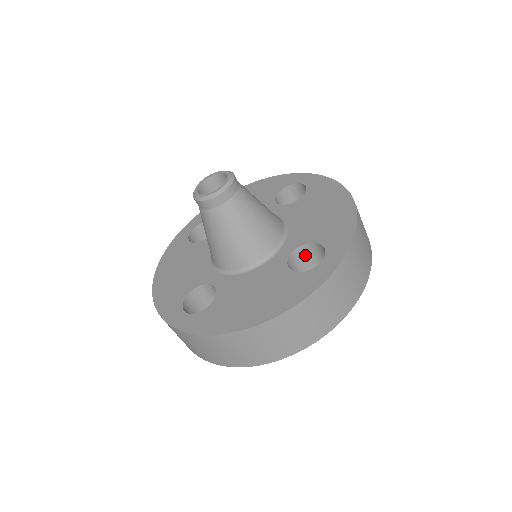
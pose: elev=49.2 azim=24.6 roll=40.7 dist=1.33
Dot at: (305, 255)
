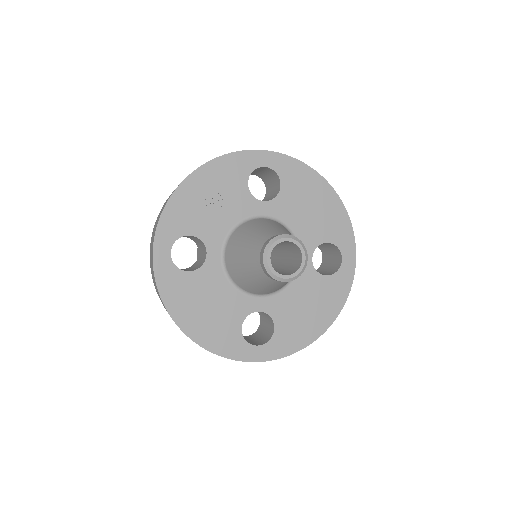
Dot at: occluded
